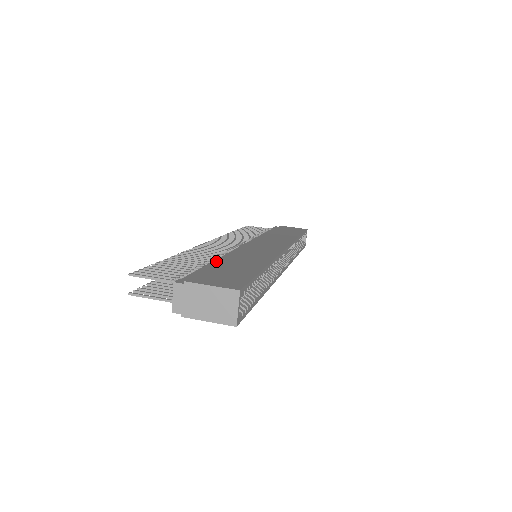
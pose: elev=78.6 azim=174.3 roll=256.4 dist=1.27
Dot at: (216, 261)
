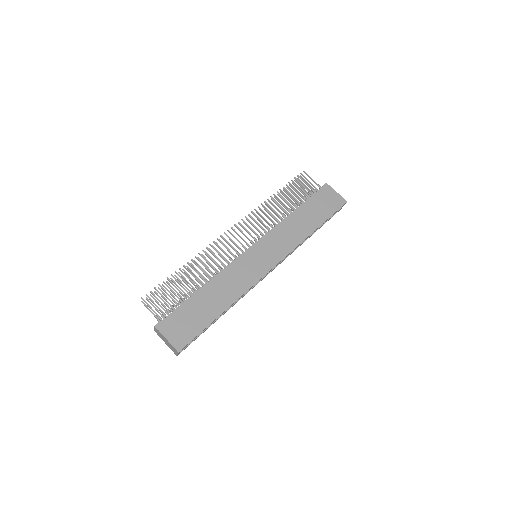
Dot at: (202, 289)
